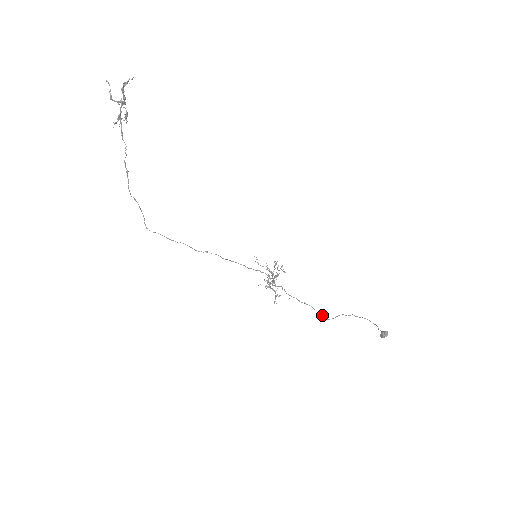
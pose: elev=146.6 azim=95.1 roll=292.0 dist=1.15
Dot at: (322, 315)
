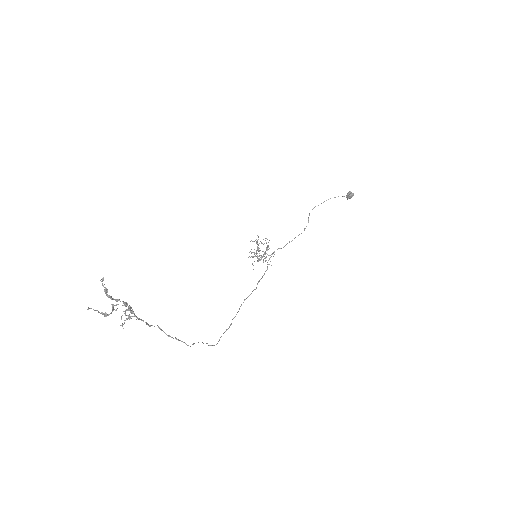
Dot at: occluded
